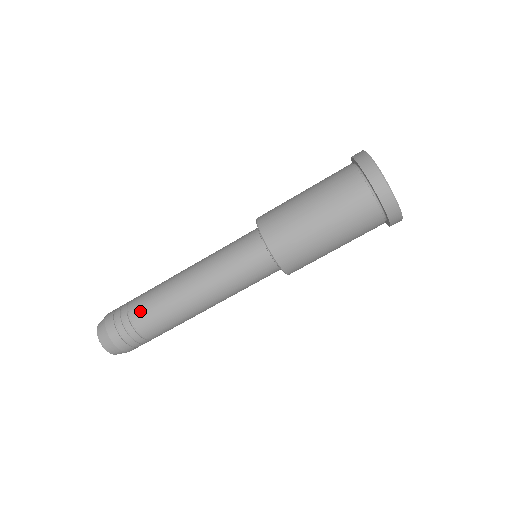
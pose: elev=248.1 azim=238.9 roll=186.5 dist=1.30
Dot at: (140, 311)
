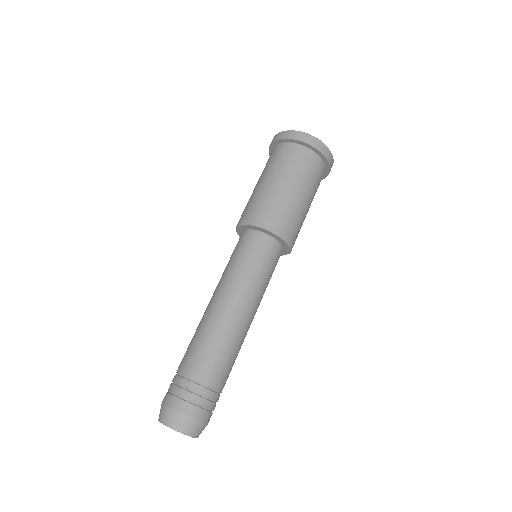
Dot at: (193, 363)
